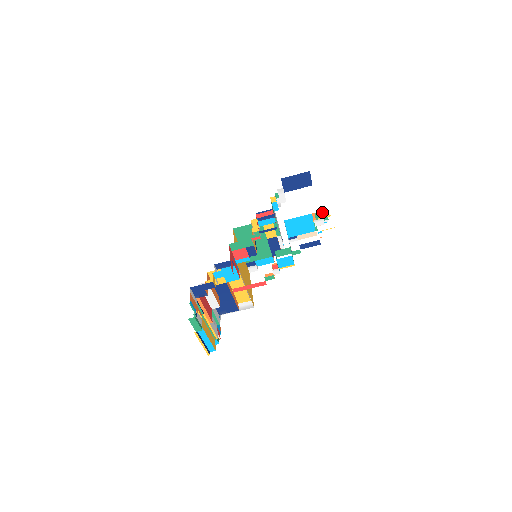
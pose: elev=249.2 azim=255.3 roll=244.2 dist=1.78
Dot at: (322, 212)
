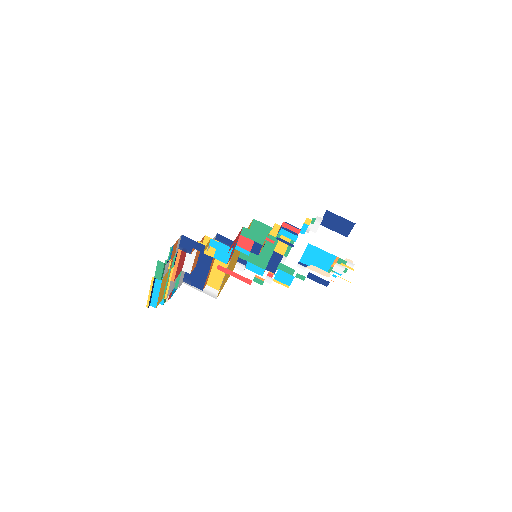
Dot at: (348, 261)
